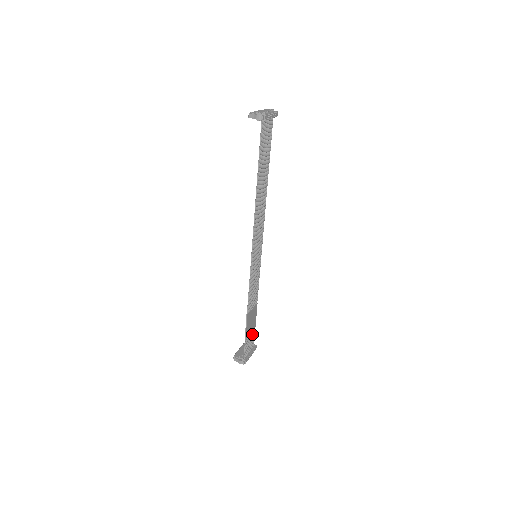
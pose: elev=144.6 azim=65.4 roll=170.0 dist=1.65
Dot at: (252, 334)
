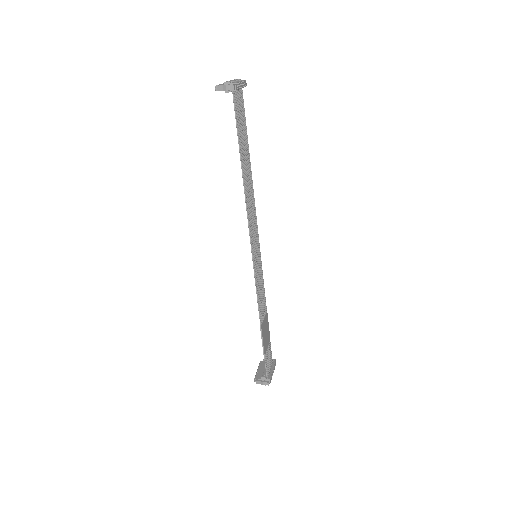
Dot at: (269, 348)
